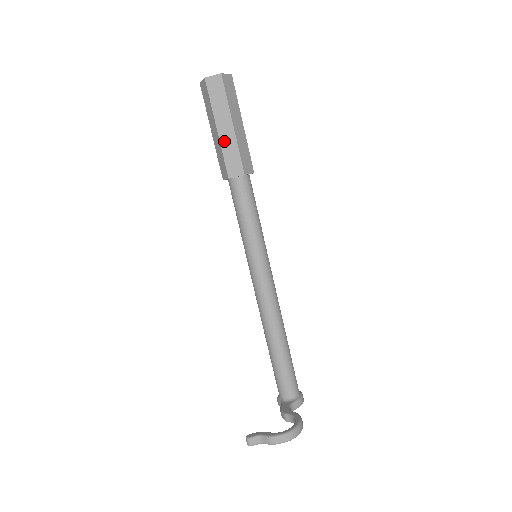
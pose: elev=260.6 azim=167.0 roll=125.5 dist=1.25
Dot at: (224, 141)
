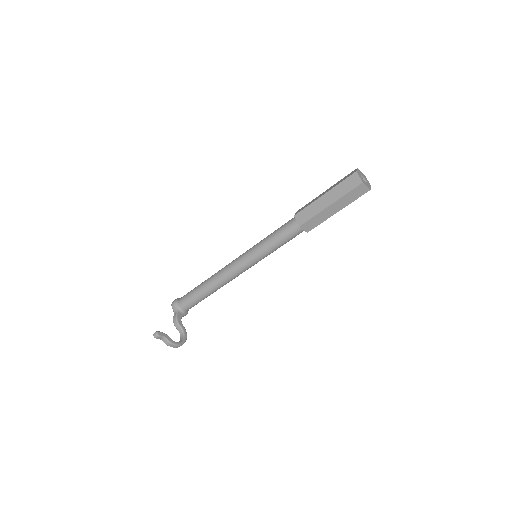
Dot at: (324, 213)
